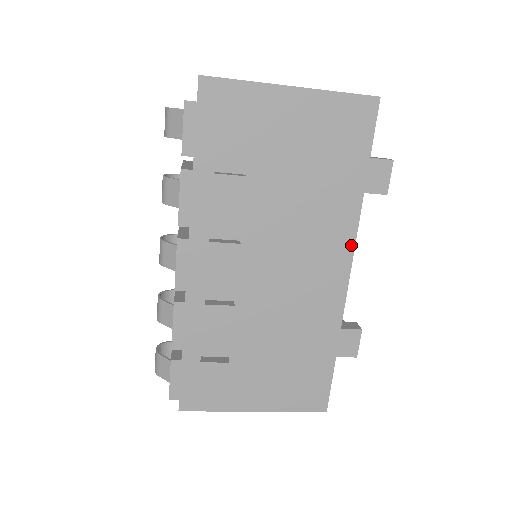
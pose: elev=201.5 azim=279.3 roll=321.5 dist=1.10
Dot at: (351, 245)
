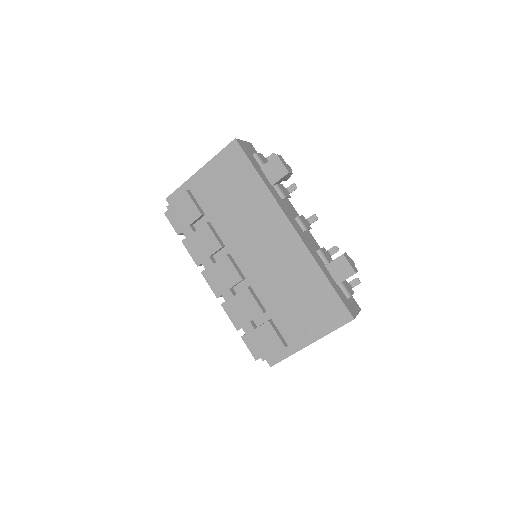
Dot at: (281, 213)
